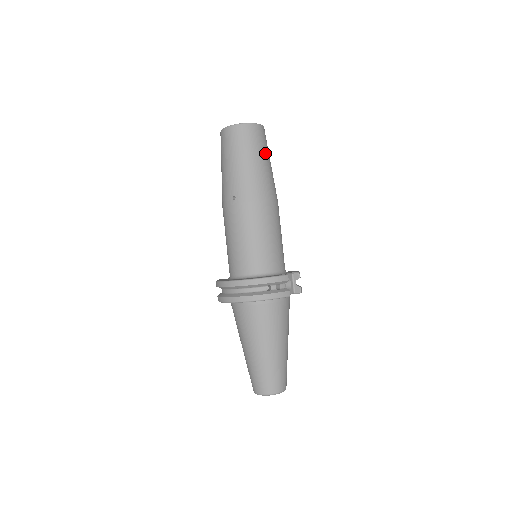
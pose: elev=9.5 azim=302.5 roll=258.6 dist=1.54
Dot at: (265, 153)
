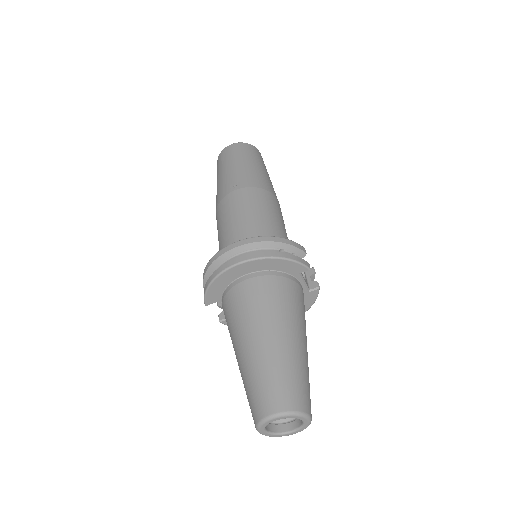
Dot at: (266, 169)
